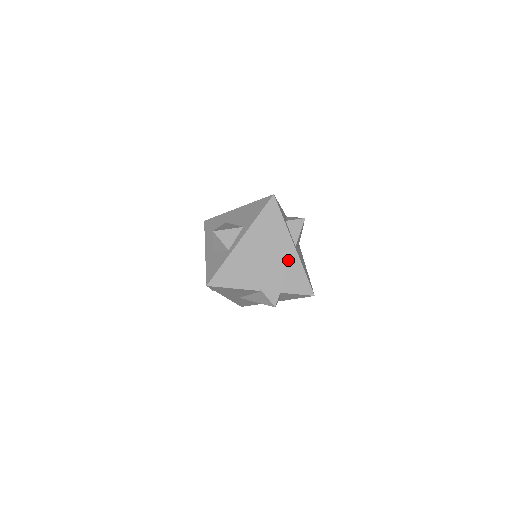
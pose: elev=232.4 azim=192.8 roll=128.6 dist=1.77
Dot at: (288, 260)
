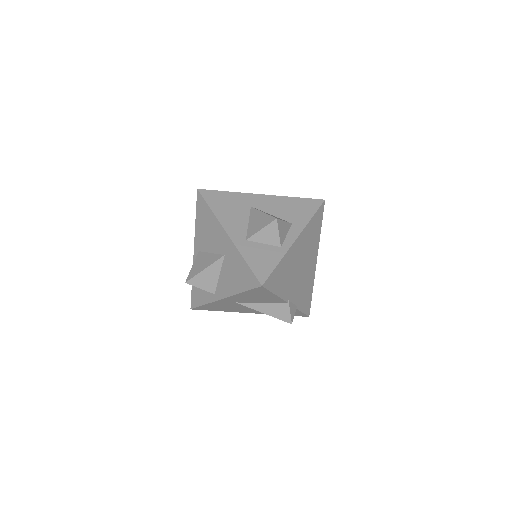
Dot at: (310, 274)
